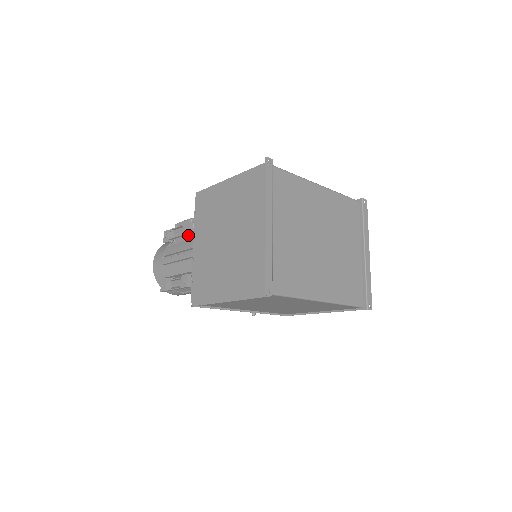
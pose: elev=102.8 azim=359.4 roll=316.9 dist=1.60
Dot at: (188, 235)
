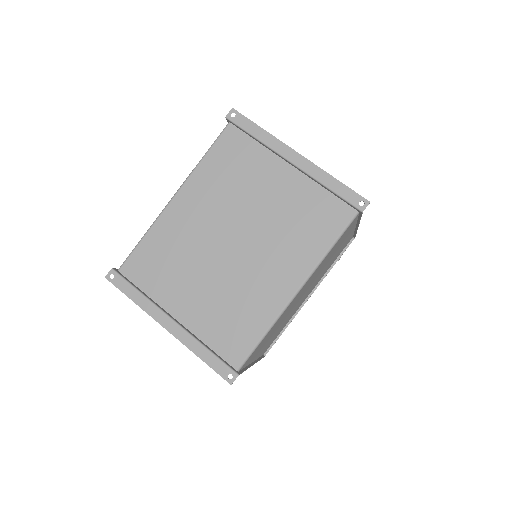
Dot at: occluded
